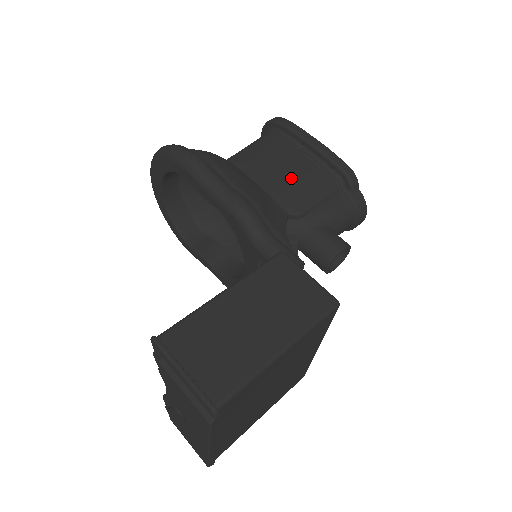
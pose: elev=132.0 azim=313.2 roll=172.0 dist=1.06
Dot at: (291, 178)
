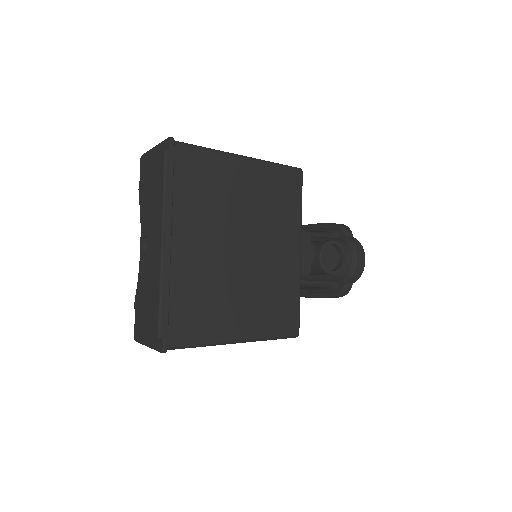
Dot at: occluded
